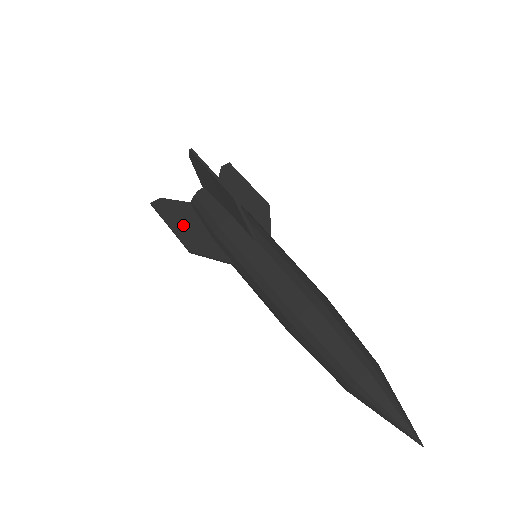
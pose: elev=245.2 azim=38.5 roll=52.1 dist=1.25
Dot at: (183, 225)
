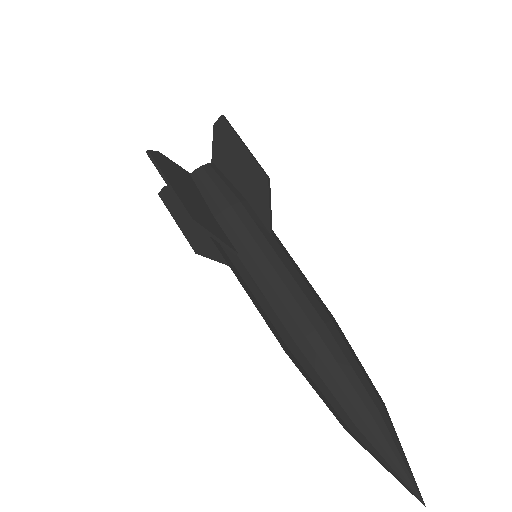
Dot at: (184, 190)
